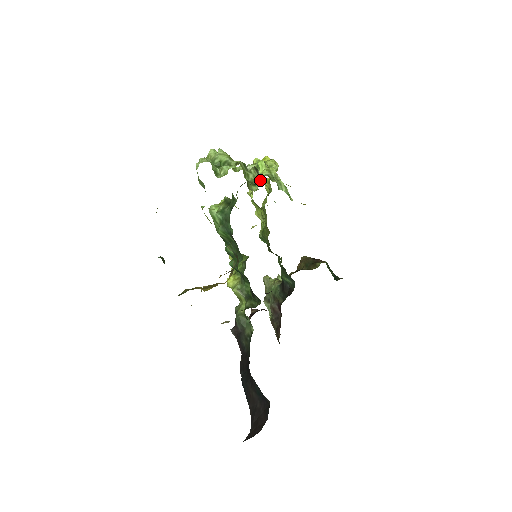
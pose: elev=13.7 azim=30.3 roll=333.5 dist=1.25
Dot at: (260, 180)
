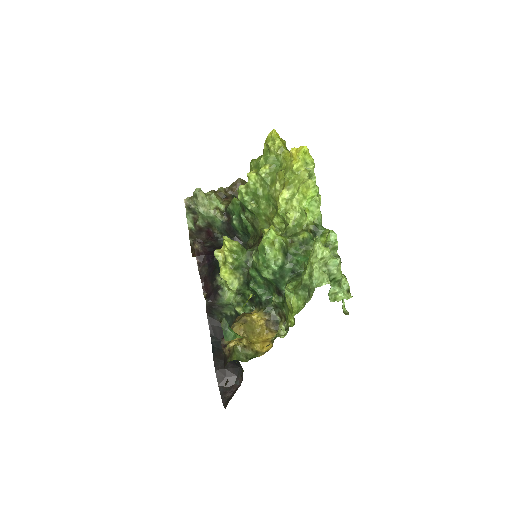
Dot at: occluded
